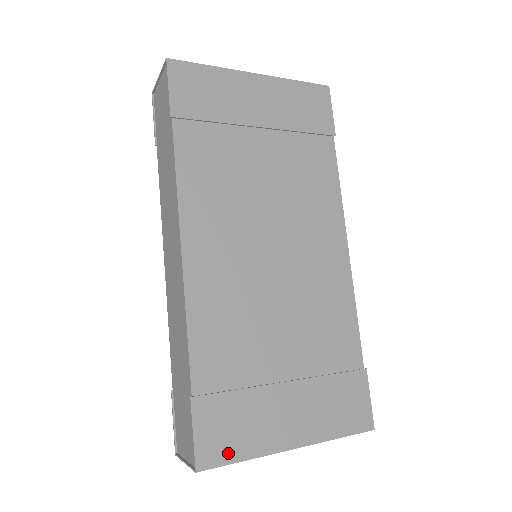
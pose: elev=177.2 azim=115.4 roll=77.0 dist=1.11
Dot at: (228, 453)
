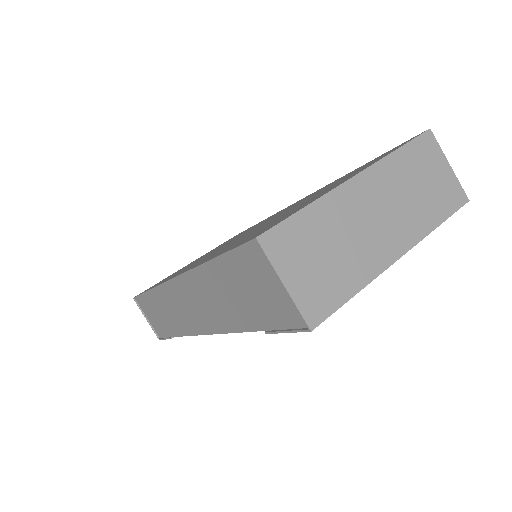
Dot at: occluded
